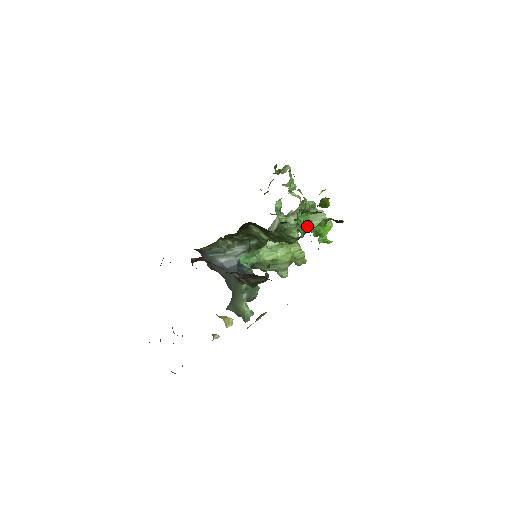
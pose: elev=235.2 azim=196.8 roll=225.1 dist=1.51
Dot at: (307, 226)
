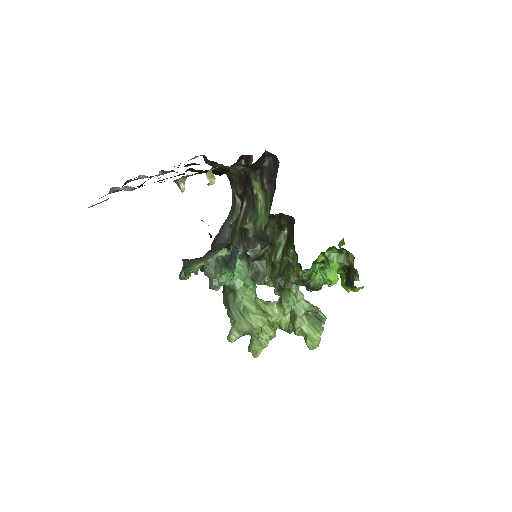
Dot at: (315, 283)
